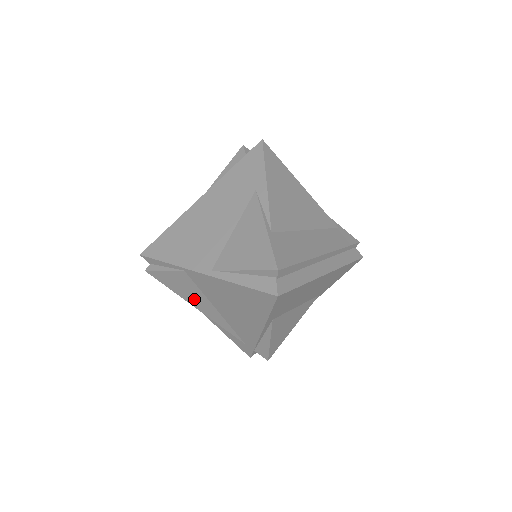
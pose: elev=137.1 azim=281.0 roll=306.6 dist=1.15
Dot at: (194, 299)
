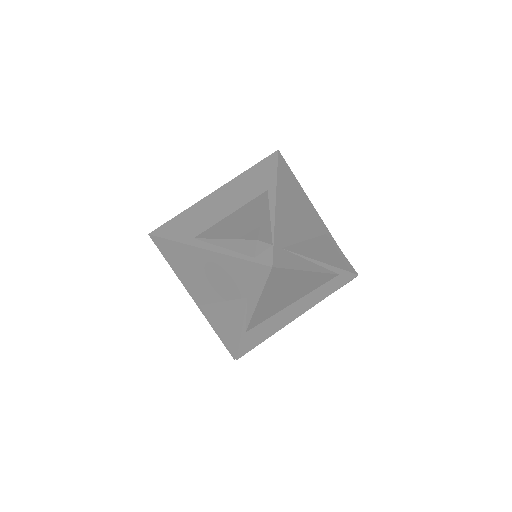
Dot at: occluded
